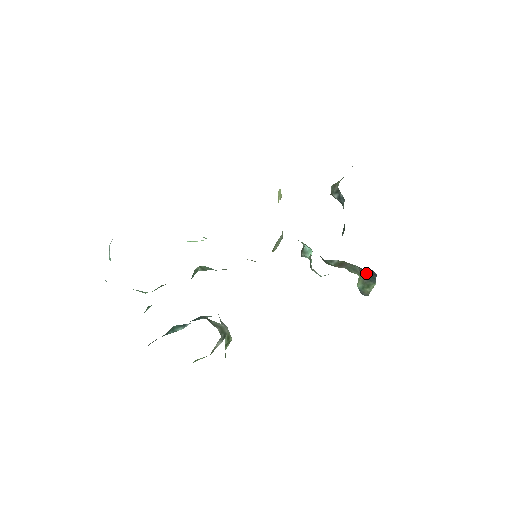
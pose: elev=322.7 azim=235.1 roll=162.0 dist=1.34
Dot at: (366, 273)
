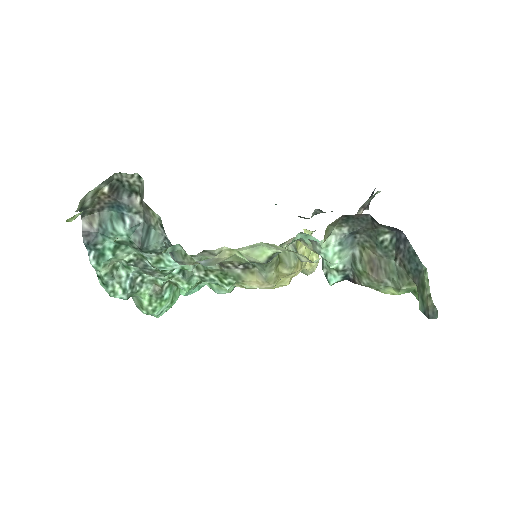
Dot at: (403, 256)
